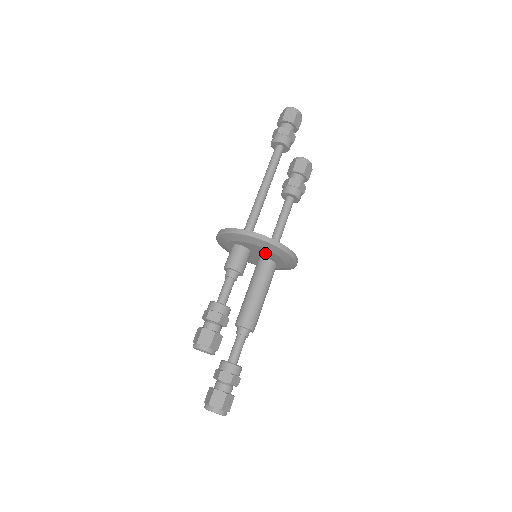
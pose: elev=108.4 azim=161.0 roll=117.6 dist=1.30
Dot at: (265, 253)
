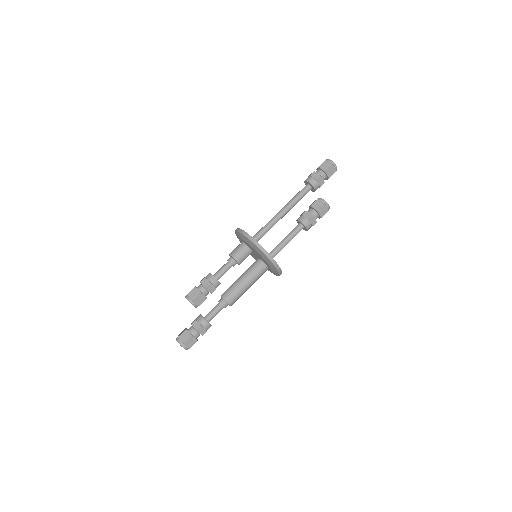
Dot at: (259, 255)
